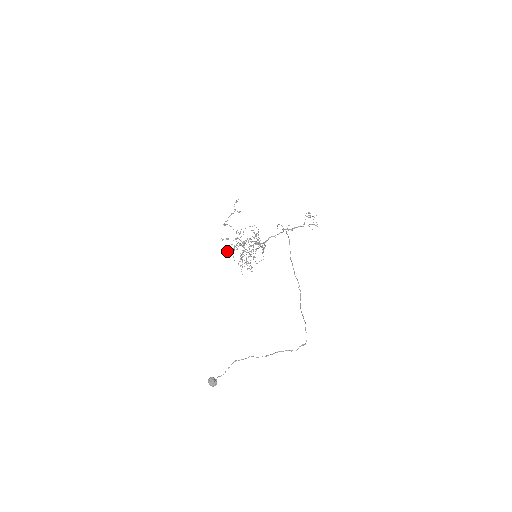
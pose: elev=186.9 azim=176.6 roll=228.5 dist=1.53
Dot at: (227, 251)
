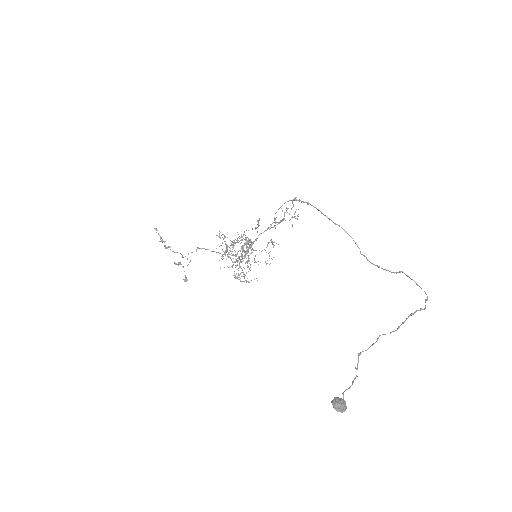
Dot at: (185, 279)
